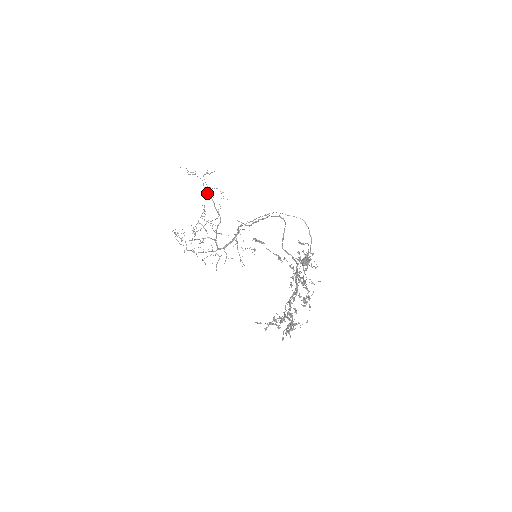
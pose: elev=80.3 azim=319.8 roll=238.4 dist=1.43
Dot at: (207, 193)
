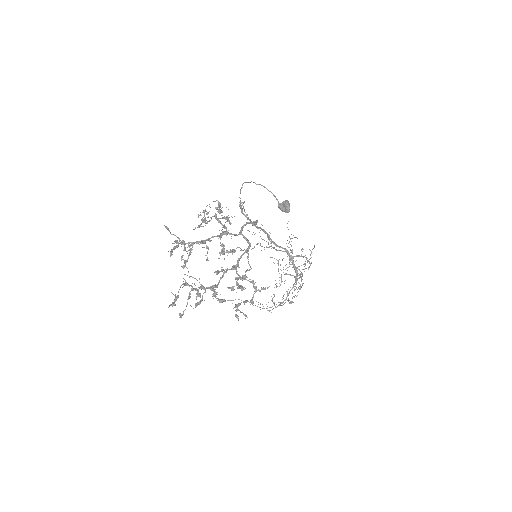
Dot at: occluded
